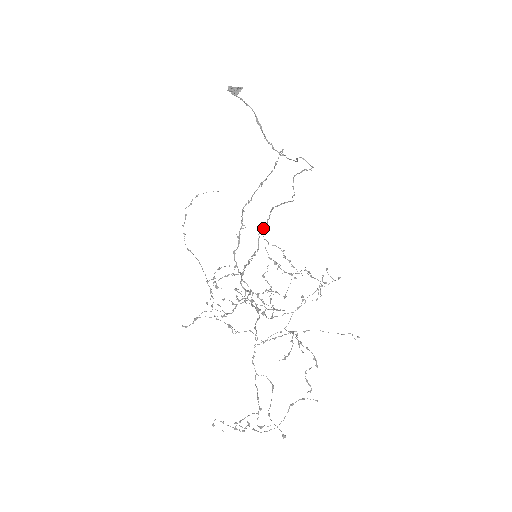
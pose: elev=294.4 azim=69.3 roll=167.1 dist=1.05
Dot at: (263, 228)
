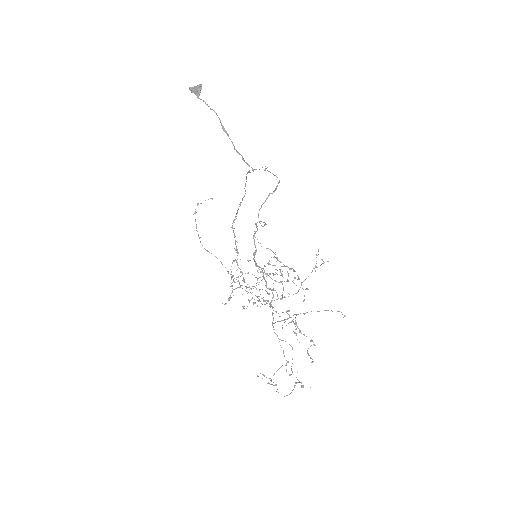
Dot at: (255, 233)
